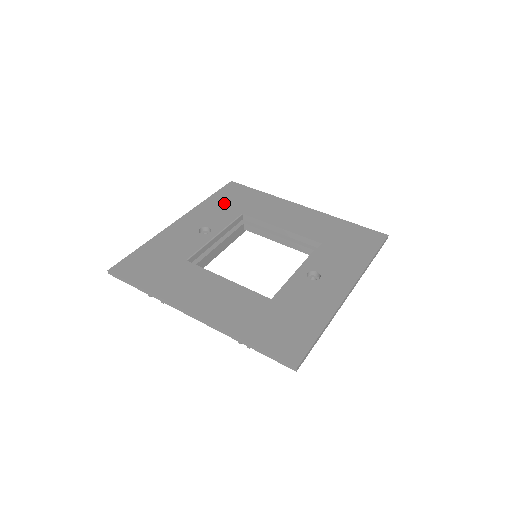
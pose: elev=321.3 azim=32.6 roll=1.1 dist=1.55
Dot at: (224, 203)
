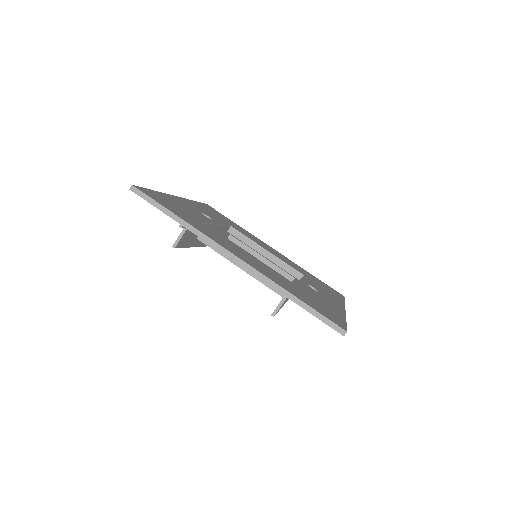
Dot at: occluded
